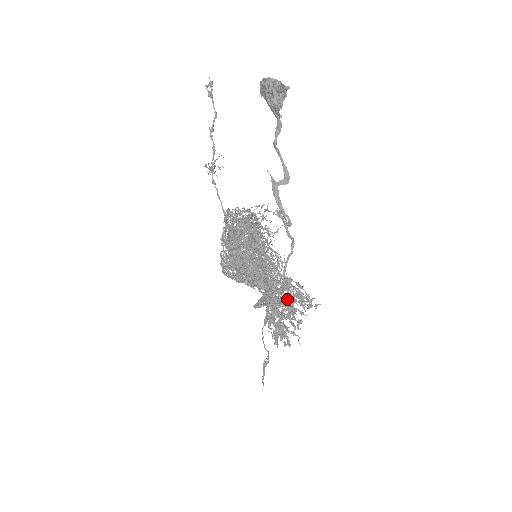
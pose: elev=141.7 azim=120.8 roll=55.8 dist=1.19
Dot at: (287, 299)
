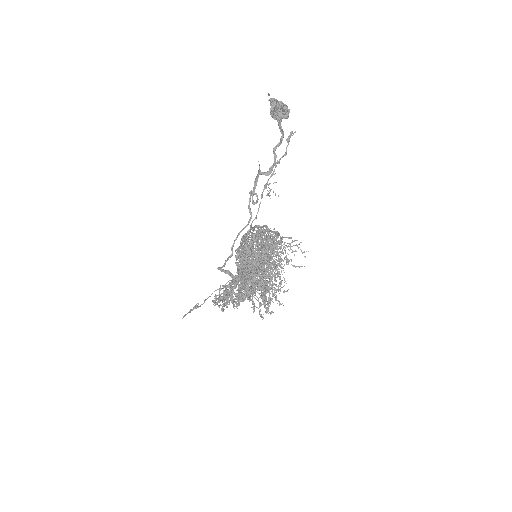
Dot at: occluded
